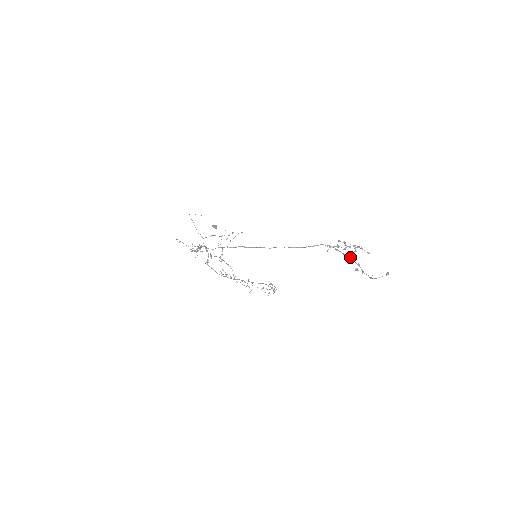
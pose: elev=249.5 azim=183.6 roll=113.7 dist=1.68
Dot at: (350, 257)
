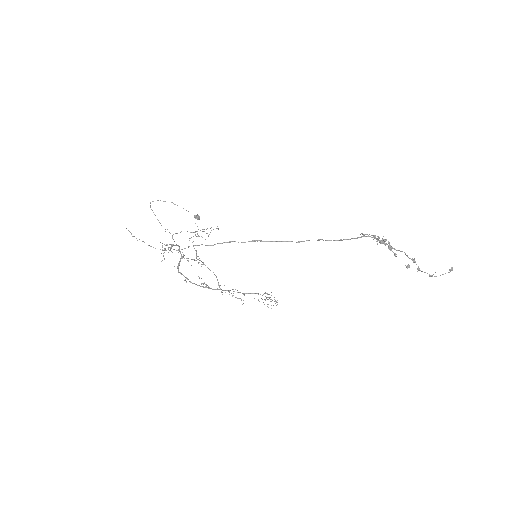
Dot at: (401, 251)
